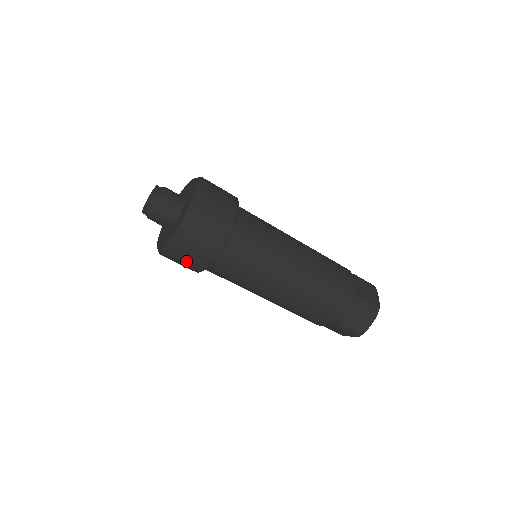
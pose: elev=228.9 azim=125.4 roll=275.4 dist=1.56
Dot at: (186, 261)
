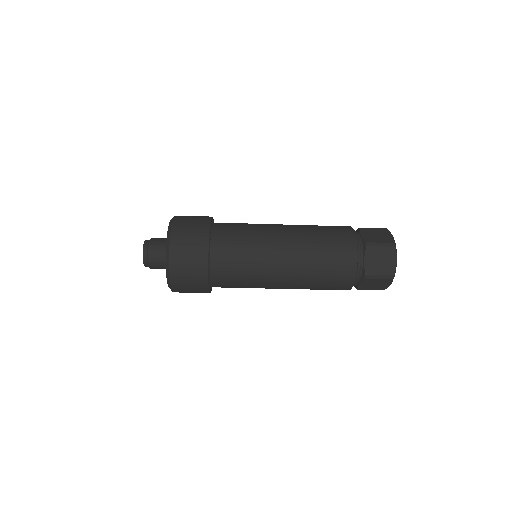
Dot at: (190, 284)
